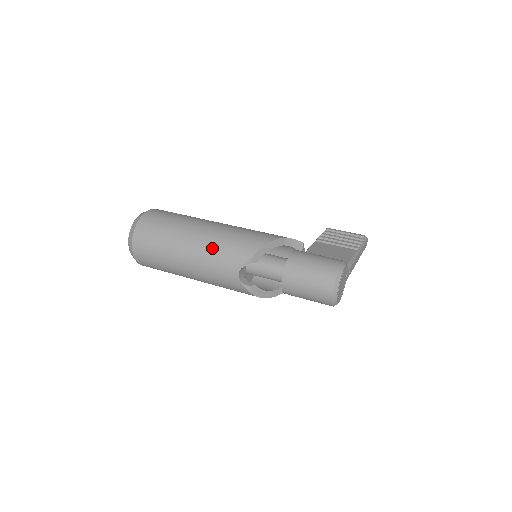
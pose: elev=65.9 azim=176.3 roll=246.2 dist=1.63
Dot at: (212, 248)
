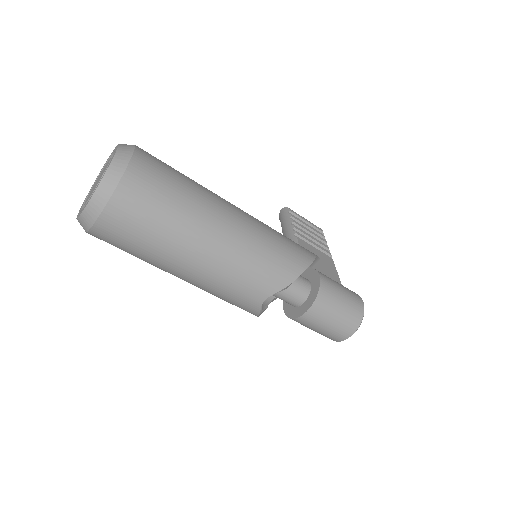
Dot at: (243, 258)
